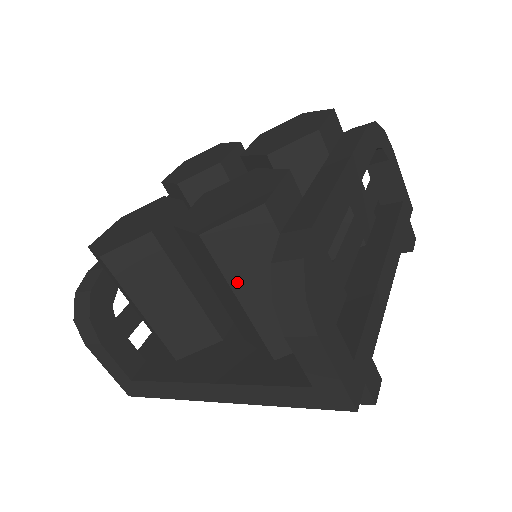
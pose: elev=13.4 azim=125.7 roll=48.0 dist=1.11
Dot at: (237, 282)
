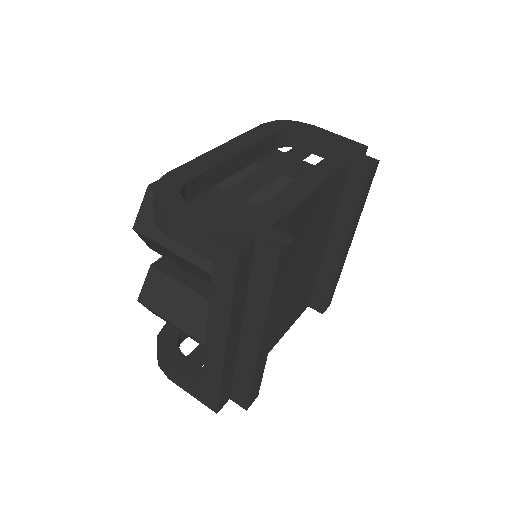
Dot at: (166, 242)
